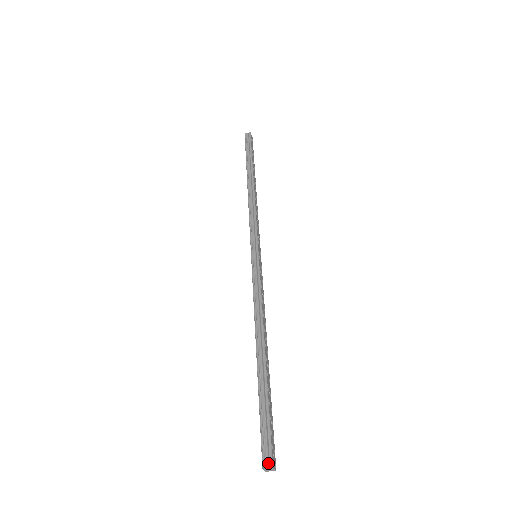
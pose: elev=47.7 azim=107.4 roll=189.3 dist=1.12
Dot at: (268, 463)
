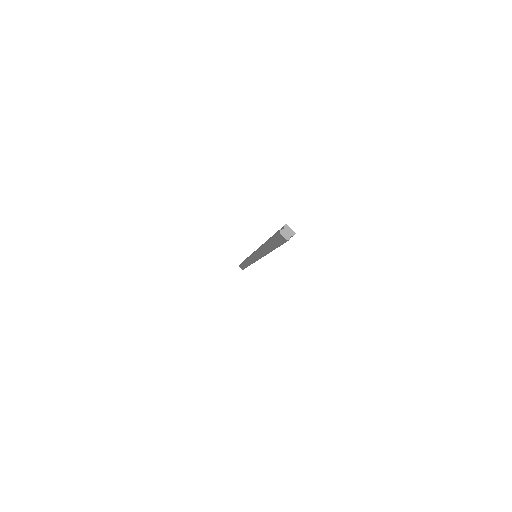
Dot at: (283, 229)
